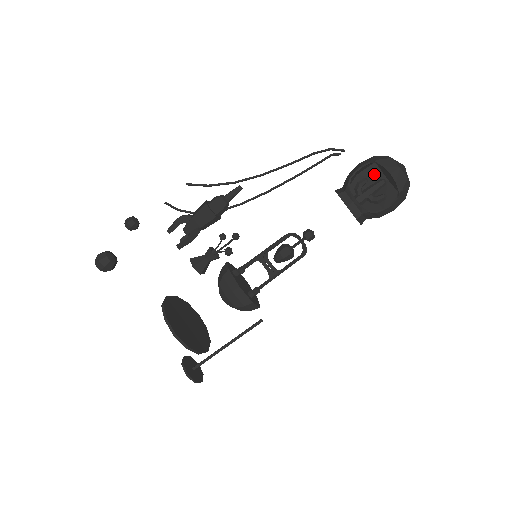
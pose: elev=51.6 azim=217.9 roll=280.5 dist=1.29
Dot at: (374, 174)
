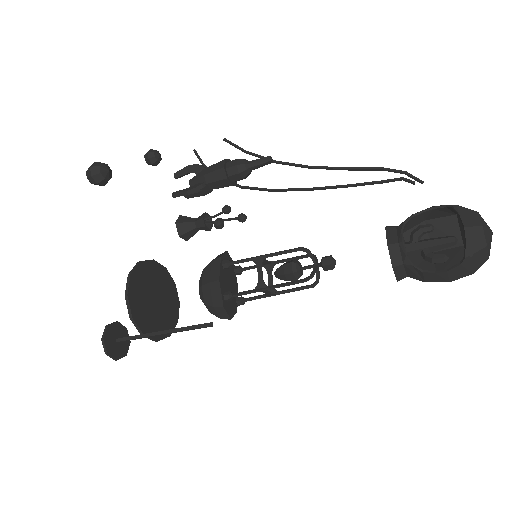
Dot at: (448, 229)
